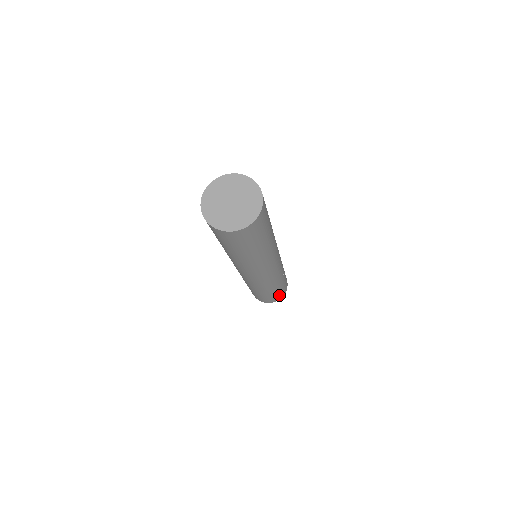
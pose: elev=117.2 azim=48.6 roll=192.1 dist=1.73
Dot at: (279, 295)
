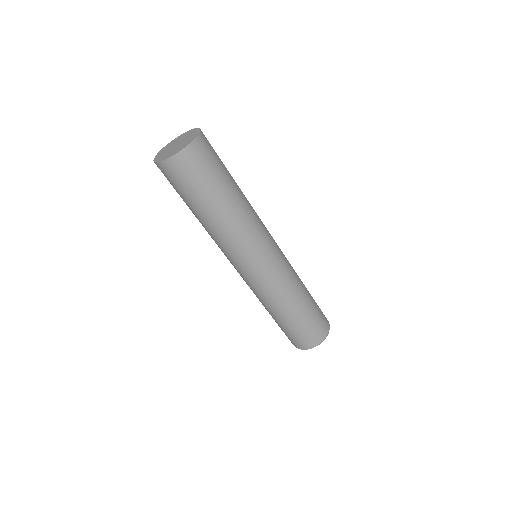
Dot at: (316, 328)
